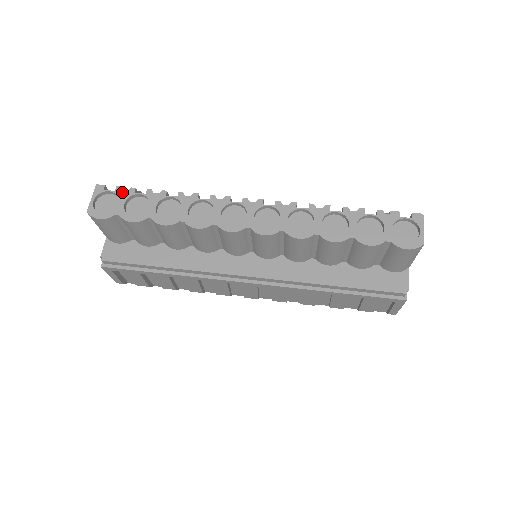
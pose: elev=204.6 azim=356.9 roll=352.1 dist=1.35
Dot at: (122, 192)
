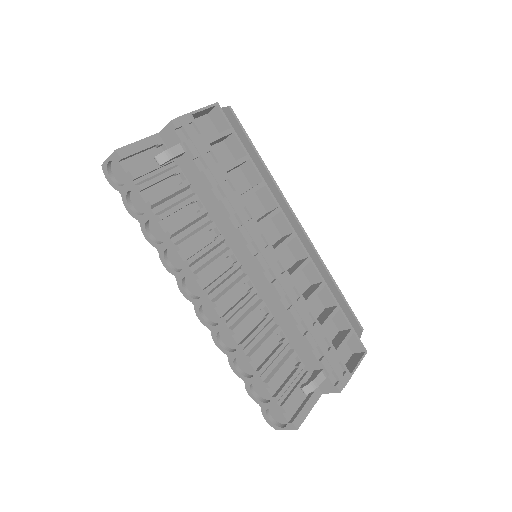
Dot at: (130, 181)
